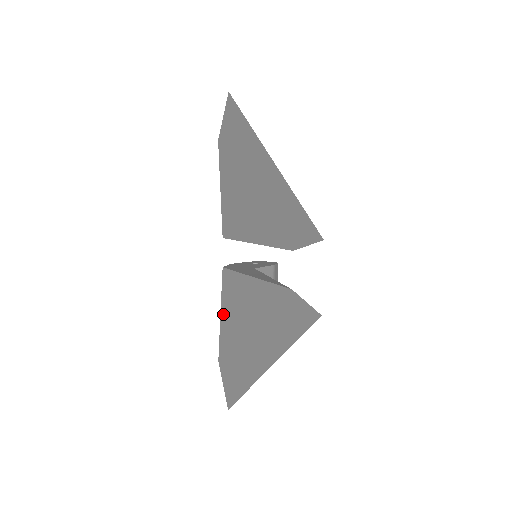
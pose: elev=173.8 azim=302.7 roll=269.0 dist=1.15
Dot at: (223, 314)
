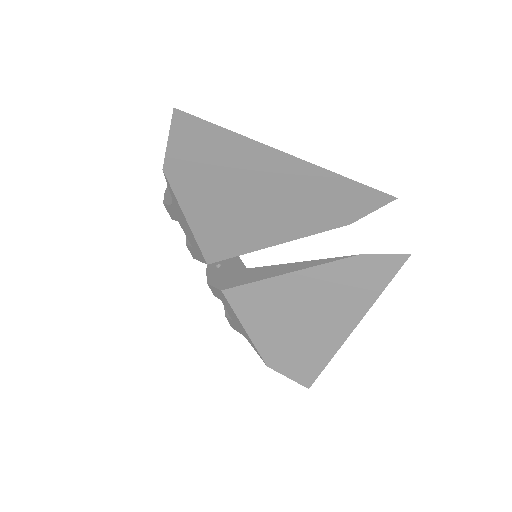
Dot at: (251, 327)
